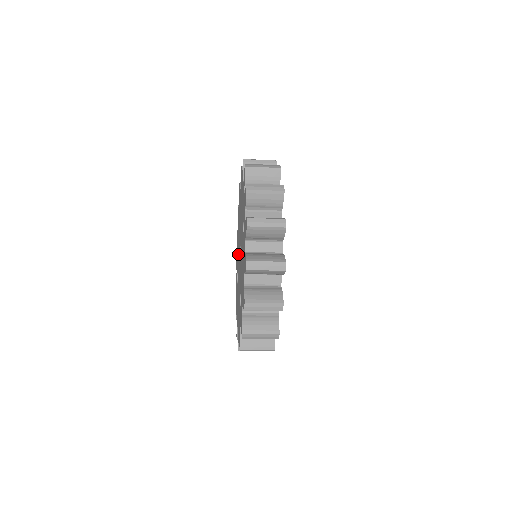
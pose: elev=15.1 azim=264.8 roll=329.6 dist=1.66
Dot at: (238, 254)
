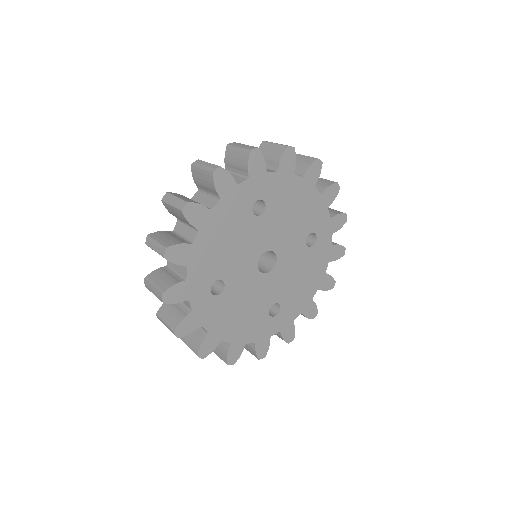
Dot at: occluded
